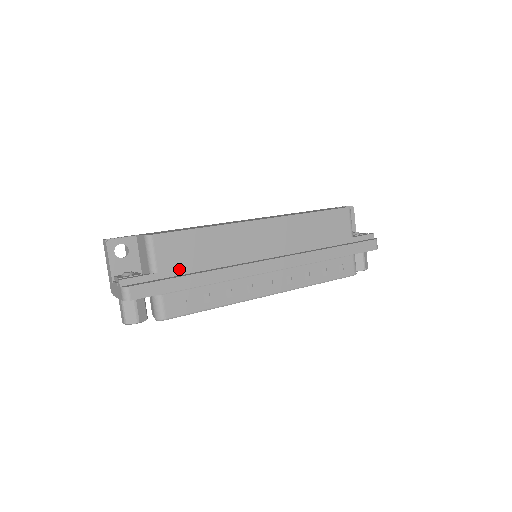
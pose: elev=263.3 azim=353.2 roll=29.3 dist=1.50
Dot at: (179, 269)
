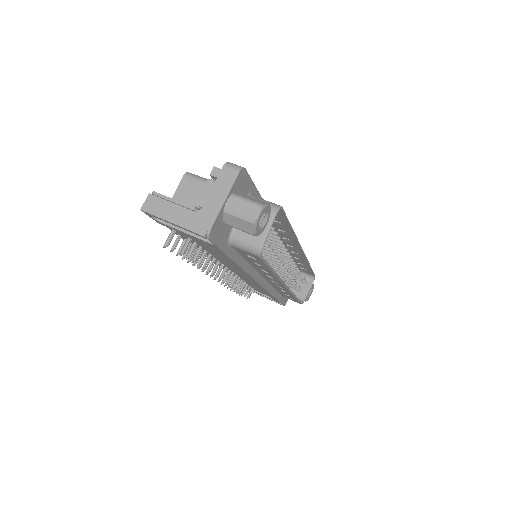
Dot at: occluded
